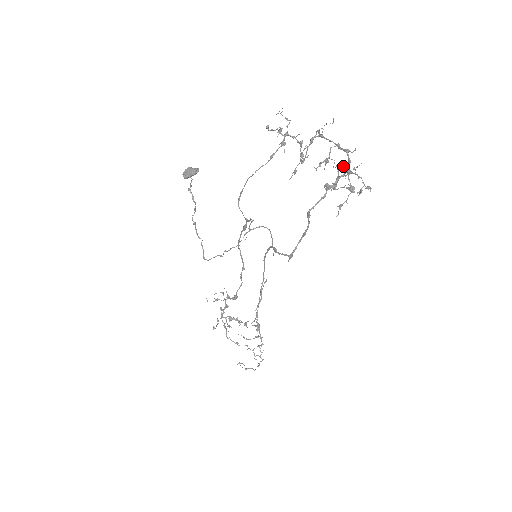
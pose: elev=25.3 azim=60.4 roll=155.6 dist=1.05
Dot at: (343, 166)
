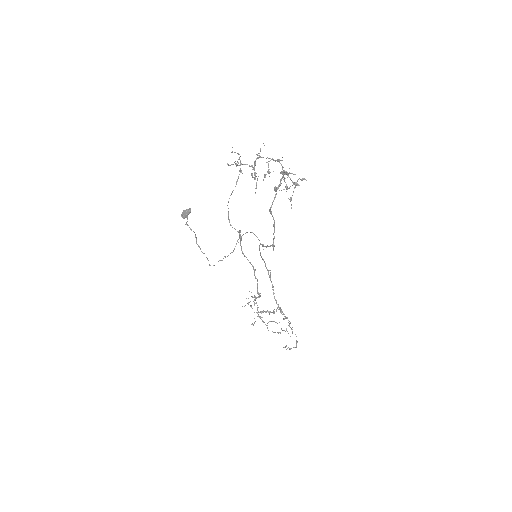
Dot at: occluded
